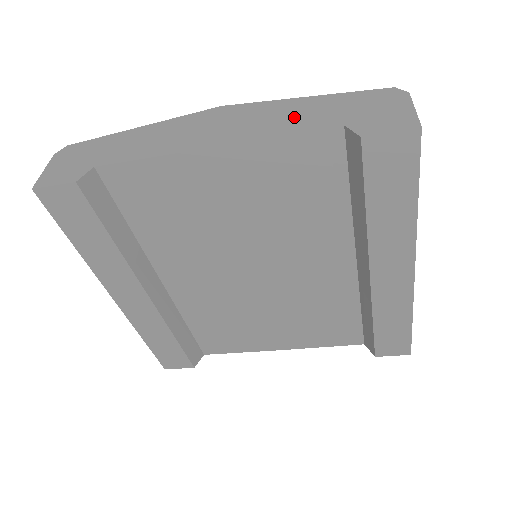
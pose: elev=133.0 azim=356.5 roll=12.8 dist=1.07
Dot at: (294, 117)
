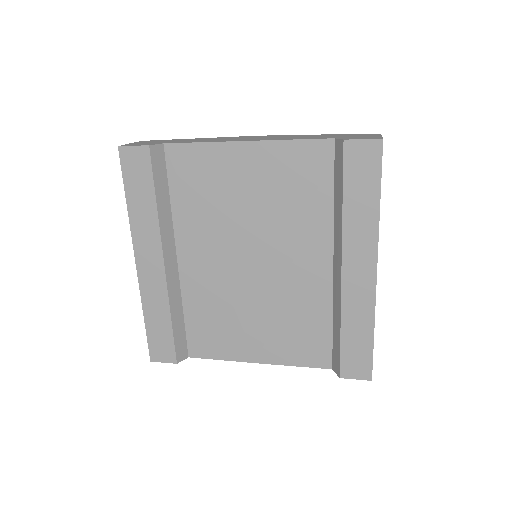
Dot at: (304, 137)
